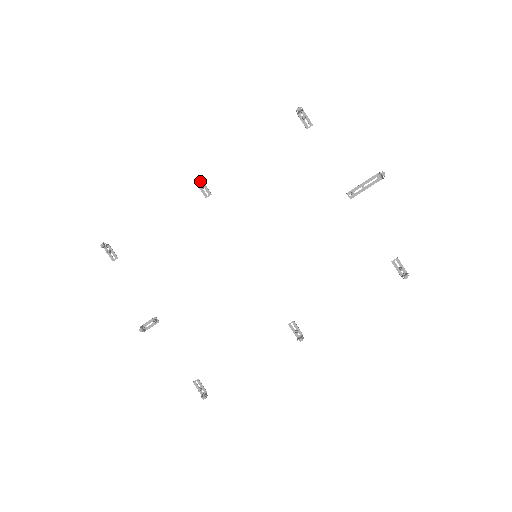
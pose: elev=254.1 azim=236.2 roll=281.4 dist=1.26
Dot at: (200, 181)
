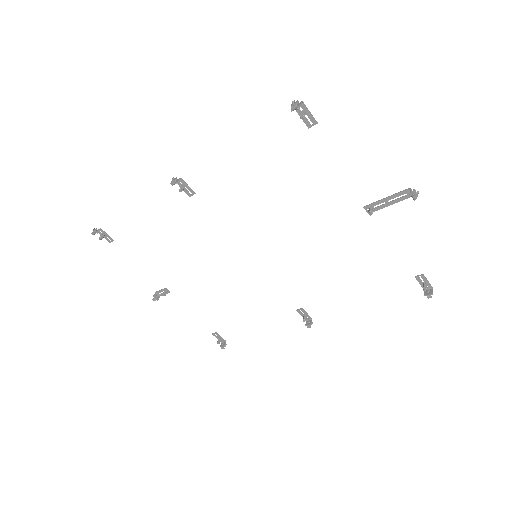
Dot at: (179, 179)
